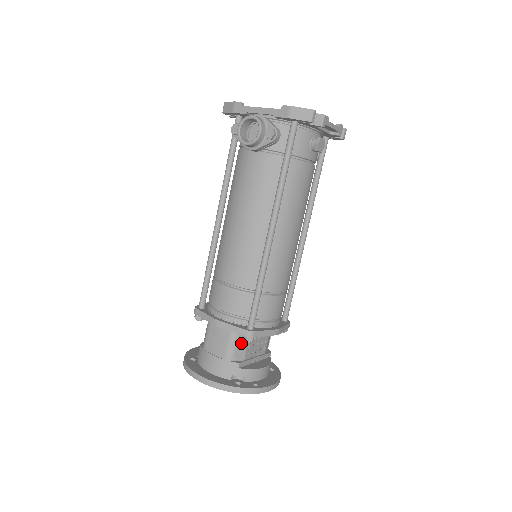
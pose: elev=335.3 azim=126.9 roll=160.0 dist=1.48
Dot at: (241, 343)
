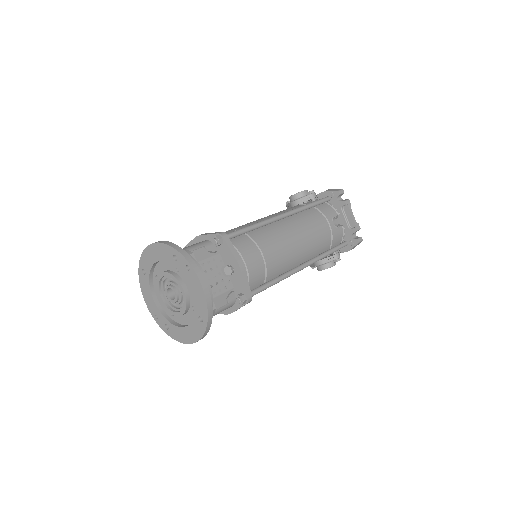
Dot at: (206, 251)
